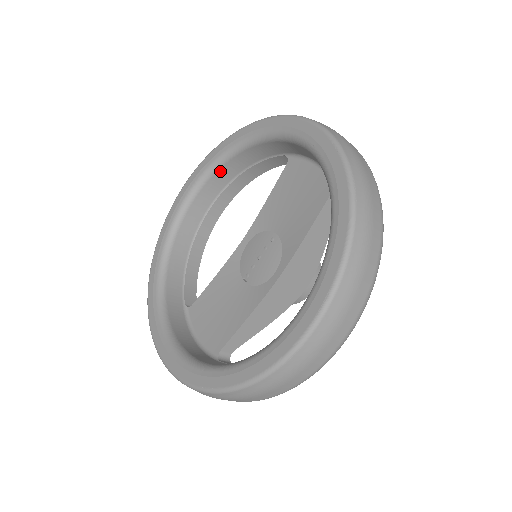
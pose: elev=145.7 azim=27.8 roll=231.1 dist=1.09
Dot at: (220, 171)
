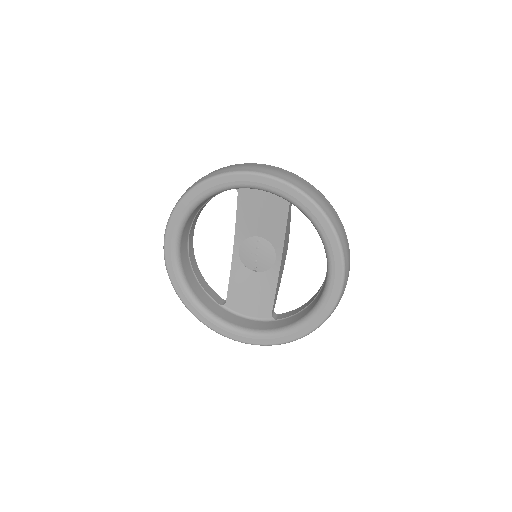
Dot at: (189, 219)
